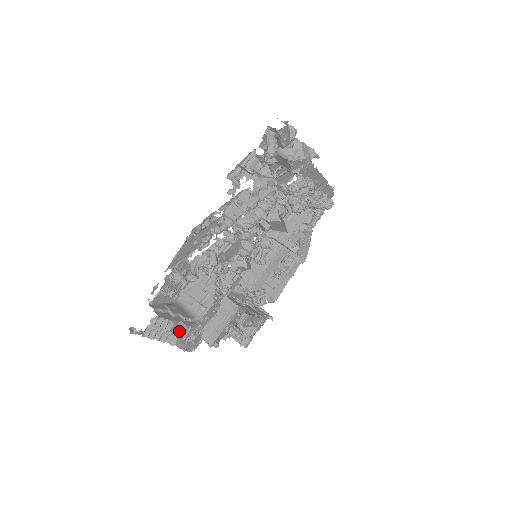
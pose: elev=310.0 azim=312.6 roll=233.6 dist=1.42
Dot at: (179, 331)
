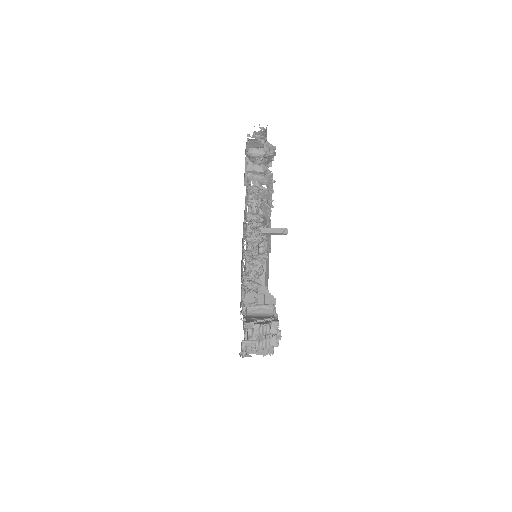
Dot at: (274, 331)
